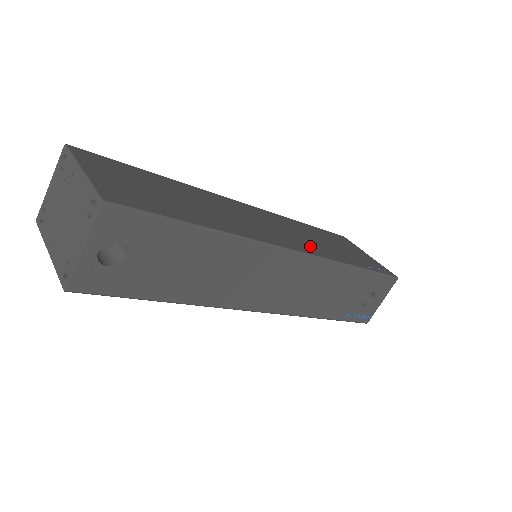
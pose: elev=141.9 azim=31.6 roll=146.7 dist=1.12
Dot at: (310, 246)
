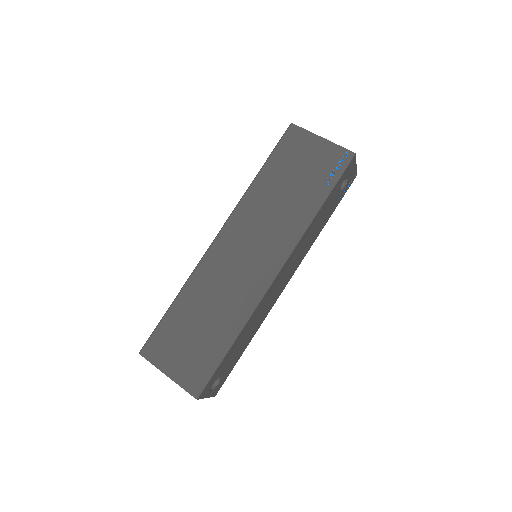
Dot at: (280, 238)
